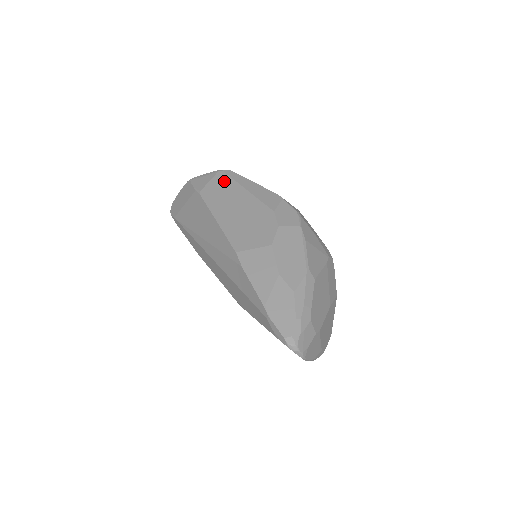
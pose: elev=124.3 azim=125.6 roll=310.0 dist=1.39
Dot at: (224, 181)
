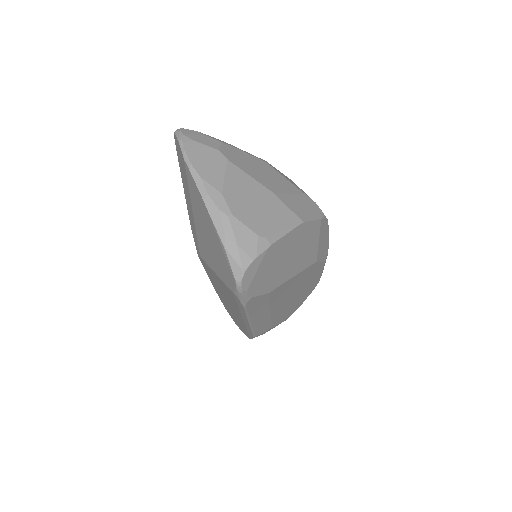
Dot at: occluded
